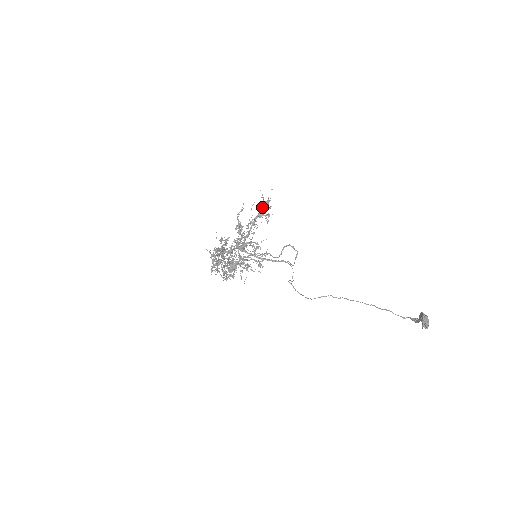
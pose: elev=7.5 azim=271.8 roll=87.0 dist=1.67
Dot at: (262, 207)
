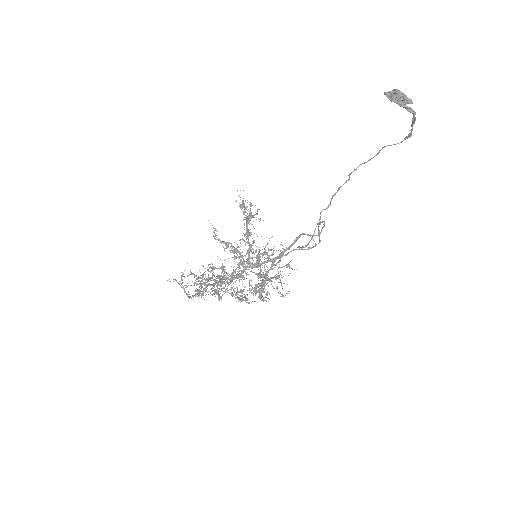
Dot at: (244, 213)
